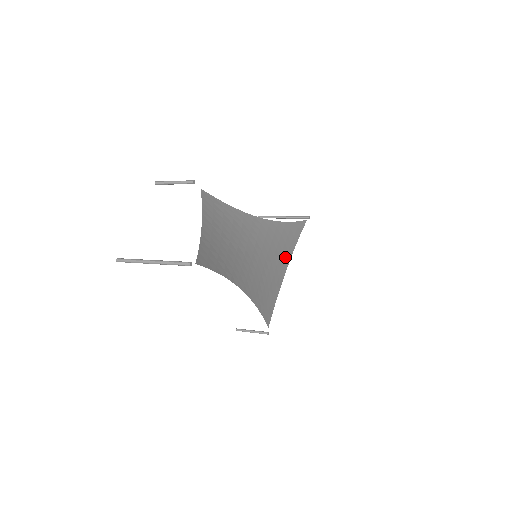
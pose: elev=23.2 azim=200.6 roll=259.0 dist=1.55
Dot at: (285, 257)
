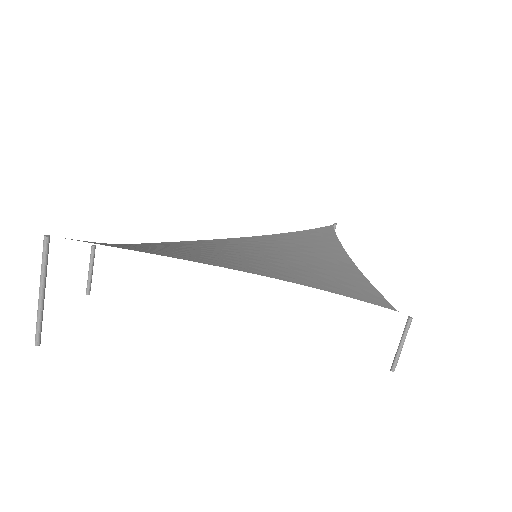
Dot at: (330, 252)
